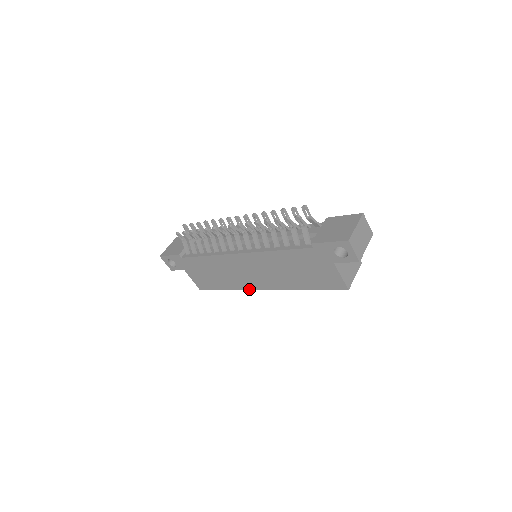
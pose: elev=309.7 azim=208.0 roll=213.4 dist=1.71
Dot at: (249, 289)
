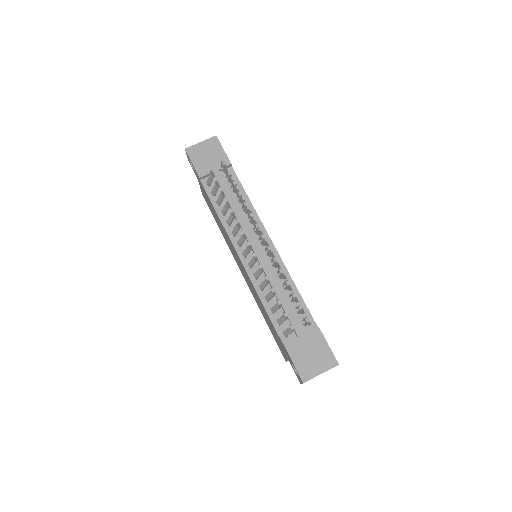
Dot at: (233, 256)
